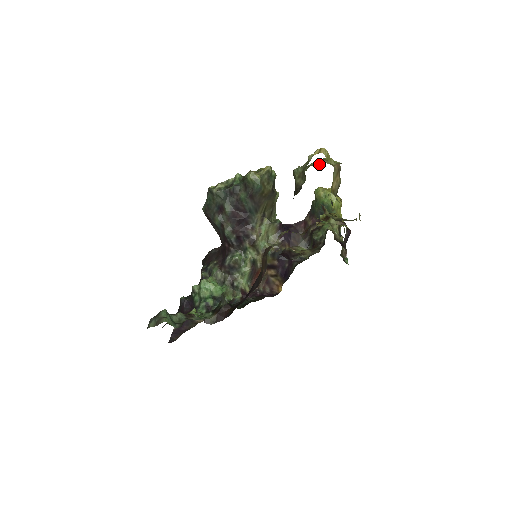
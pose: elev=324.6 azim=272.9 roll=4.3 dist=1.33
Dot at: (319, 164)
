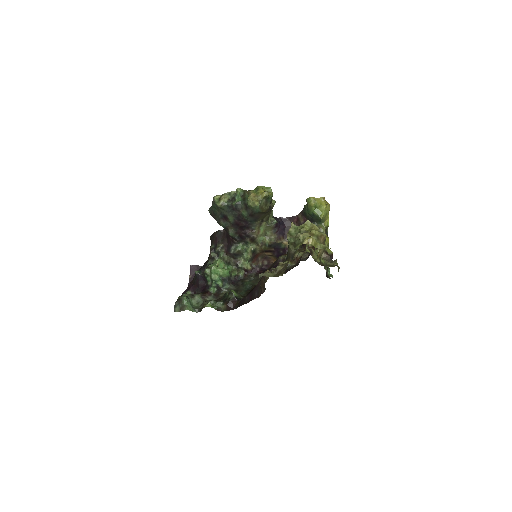
Dot at: (309, 229)
